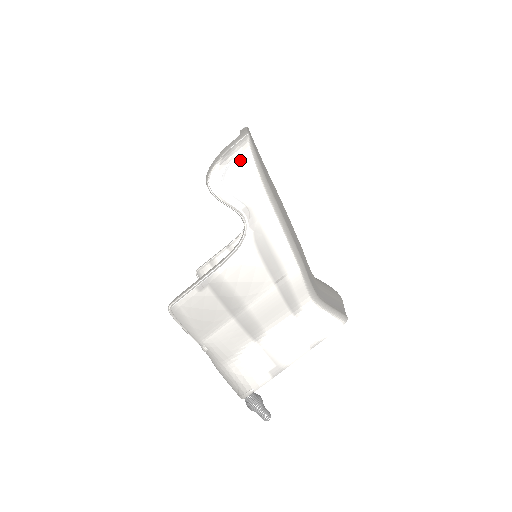
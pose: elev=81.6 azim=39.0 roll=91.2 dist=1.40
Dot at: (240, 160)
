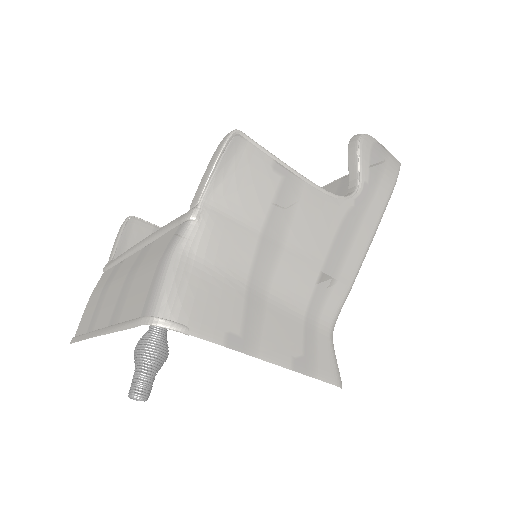
Dot at: (390, 162)
